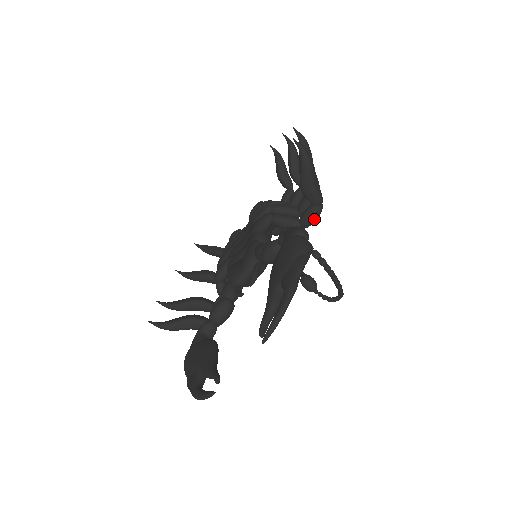
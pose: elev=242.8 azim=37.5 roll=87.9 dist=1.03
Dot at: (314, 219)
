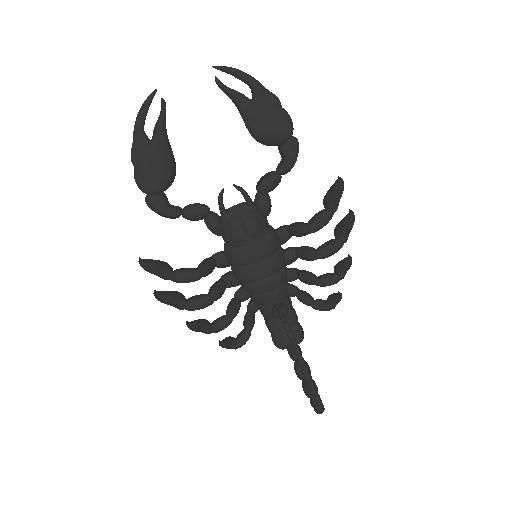
Dot at: (320, 216)
